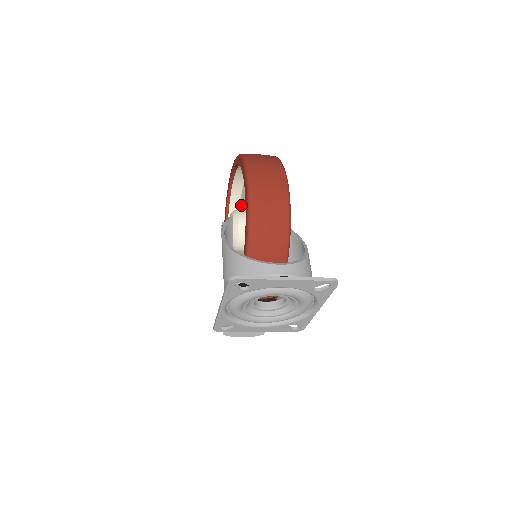
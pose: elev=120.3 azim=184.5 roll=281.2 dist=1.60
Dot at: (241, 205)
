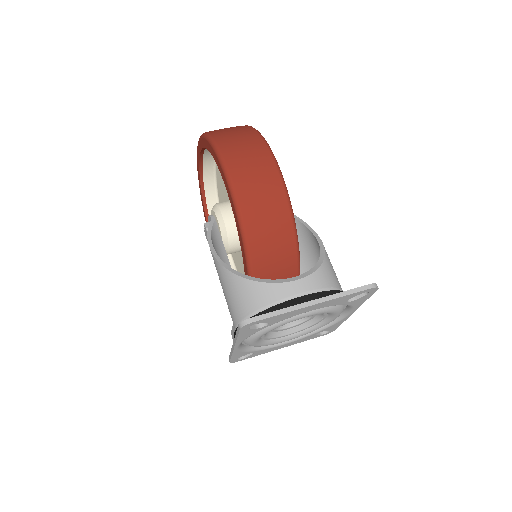
Dot at: (219, 190)
